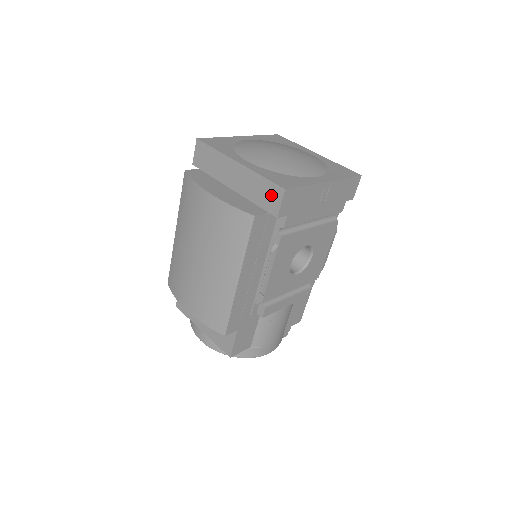
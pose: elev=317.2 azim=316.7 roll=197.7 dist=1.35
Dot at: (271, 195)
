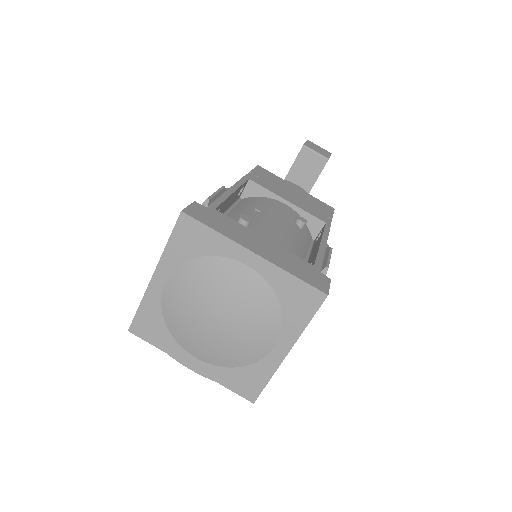
Dot at: occluded
